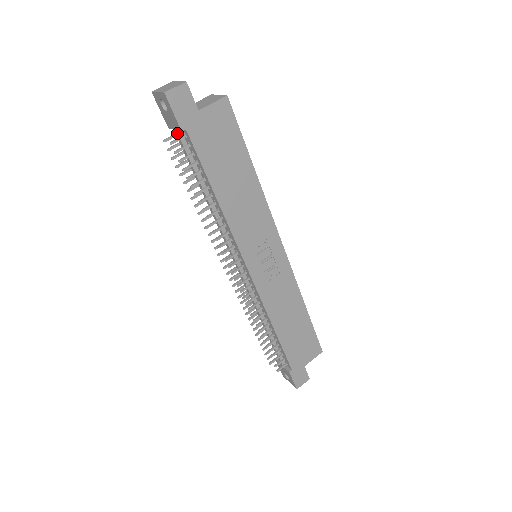
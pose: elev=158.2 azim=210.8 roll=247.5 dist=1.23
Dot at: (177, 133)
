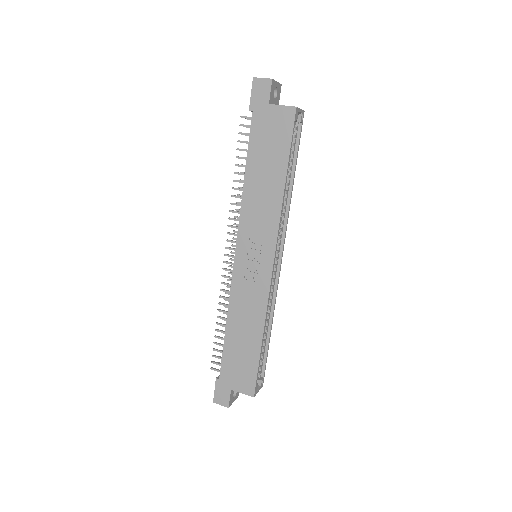
Dot at: occluded
